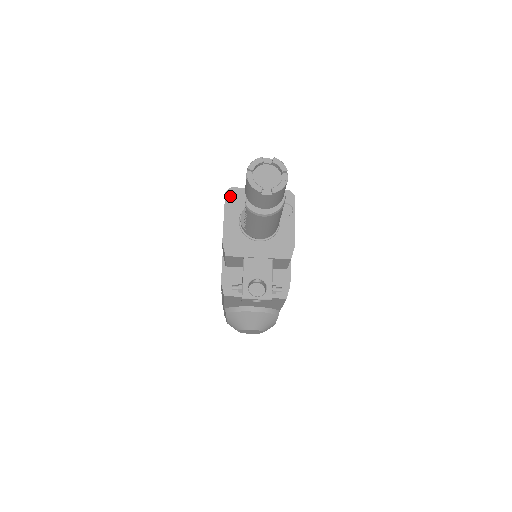
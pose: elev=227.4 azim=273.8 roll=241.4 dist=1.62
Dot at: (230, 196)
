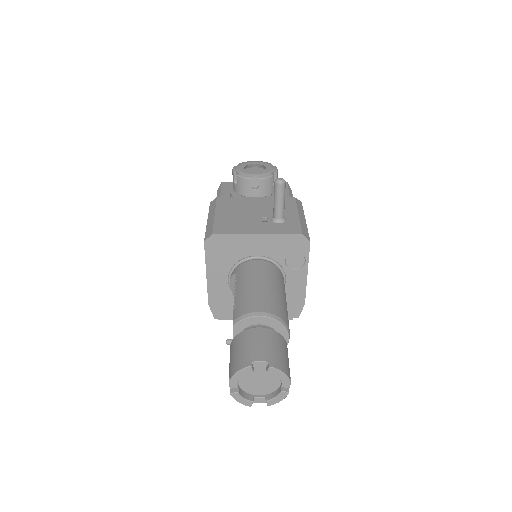
Dot at: (212, 247)
